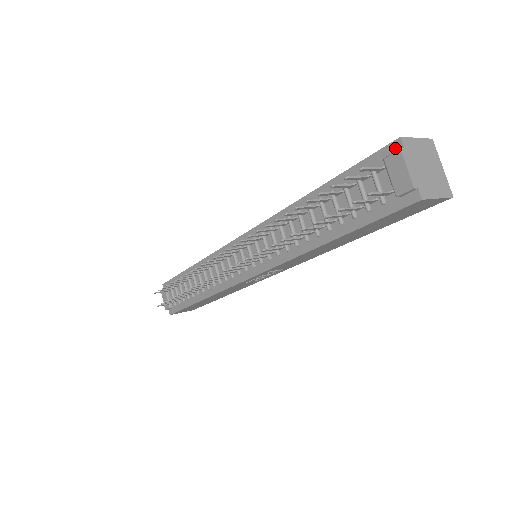
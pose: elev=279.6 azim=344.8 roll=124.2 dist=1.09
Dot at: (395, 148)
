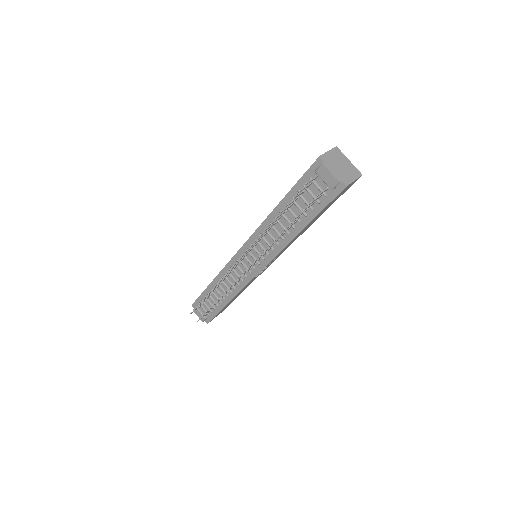
Dot at: (319, 163)
